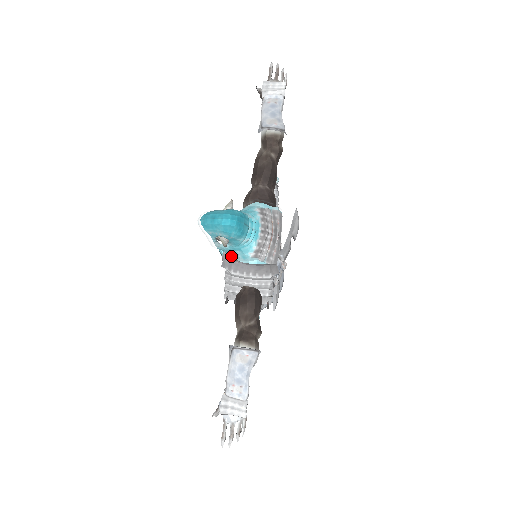
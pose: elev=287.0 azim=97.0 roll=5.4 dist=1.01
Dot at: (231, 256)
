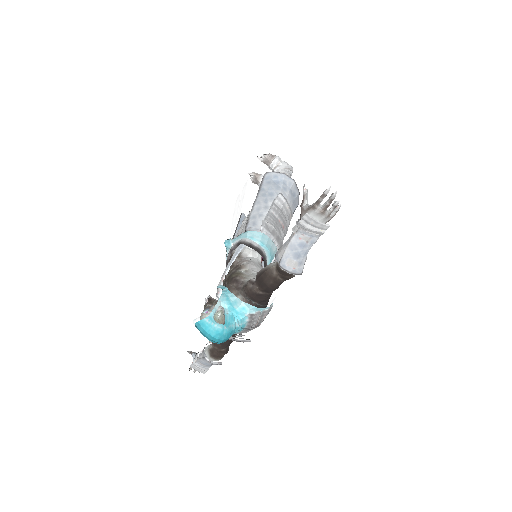
Dot at: occluded
